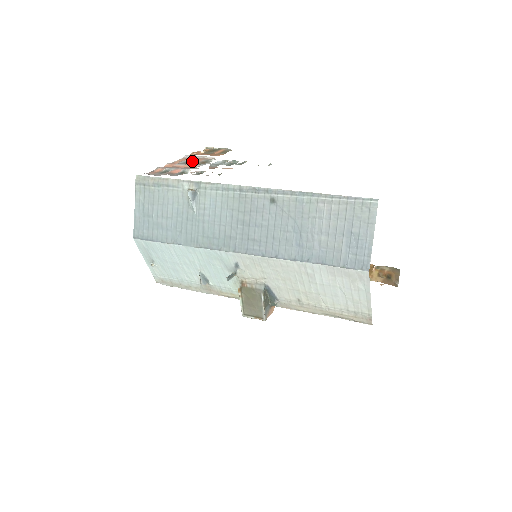
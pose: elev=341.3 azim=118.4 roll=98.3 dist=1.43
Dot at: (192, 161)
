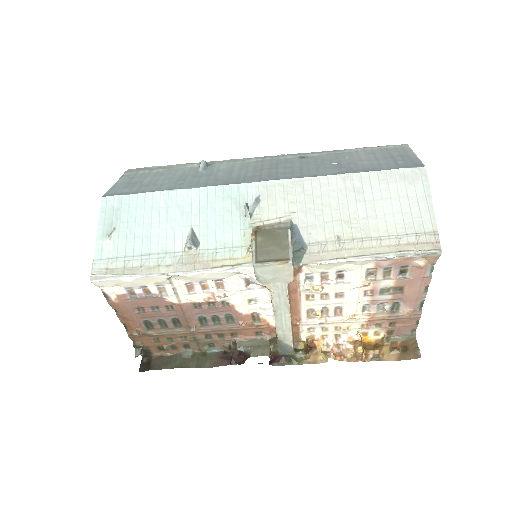
Dot at: occluded
